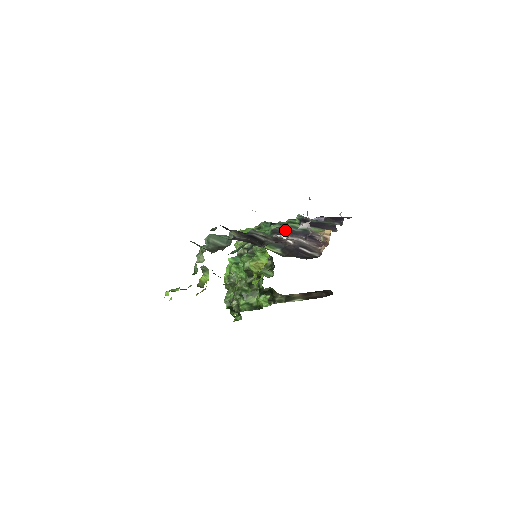
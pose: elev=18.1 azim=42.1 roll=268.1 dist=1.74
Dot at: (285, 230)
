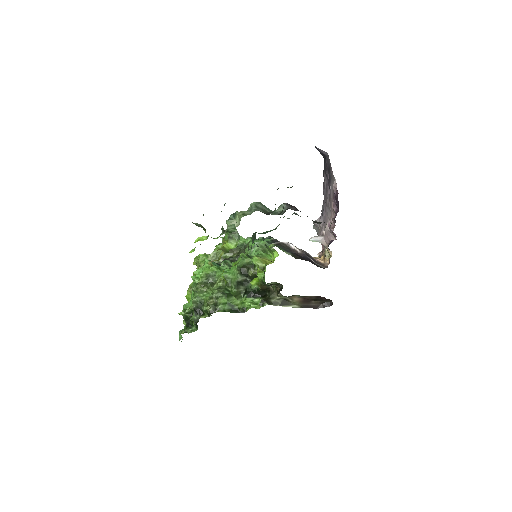
Dot at: occluded
